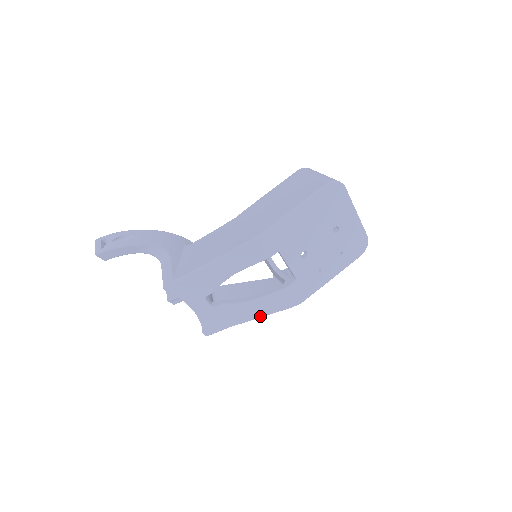
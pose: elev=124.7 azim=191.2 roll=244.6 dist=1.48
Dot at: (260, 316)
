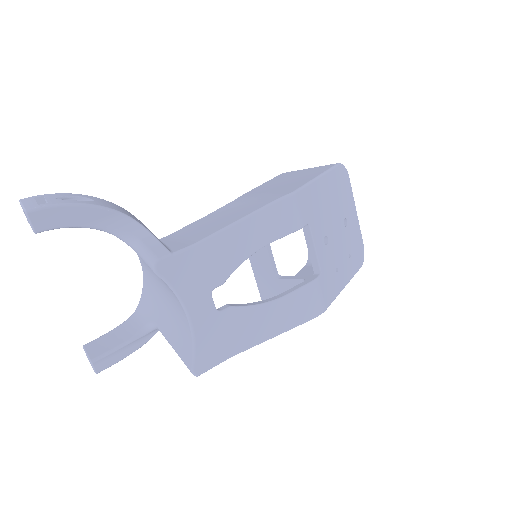
Dot at: (276, 333)
